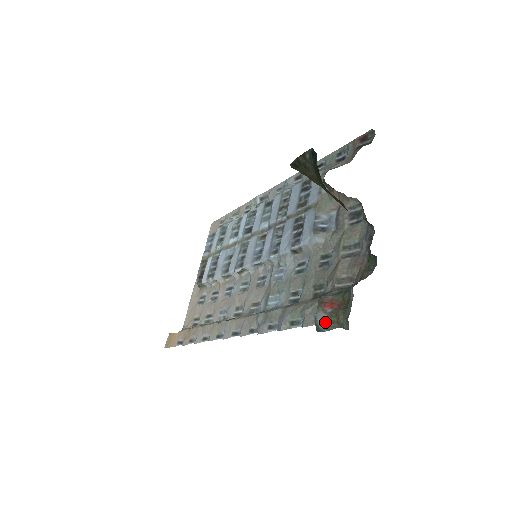
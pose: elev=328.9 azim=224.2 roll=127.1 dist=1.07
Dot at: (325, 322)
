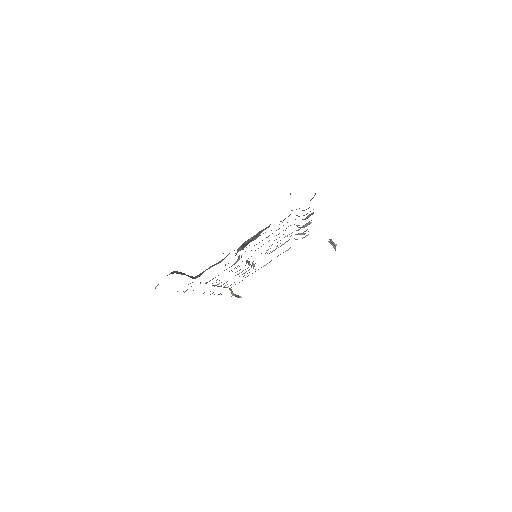
Dot at: occluded
